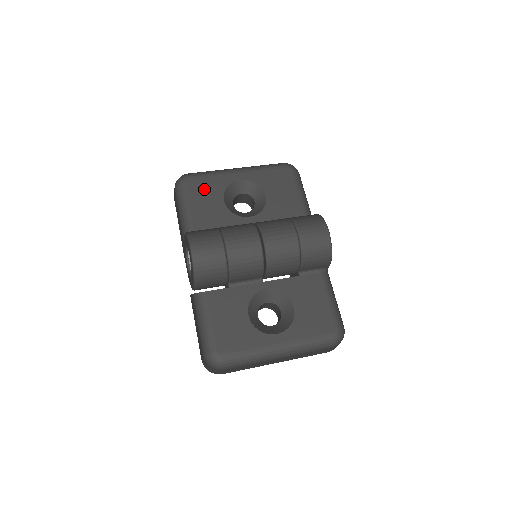
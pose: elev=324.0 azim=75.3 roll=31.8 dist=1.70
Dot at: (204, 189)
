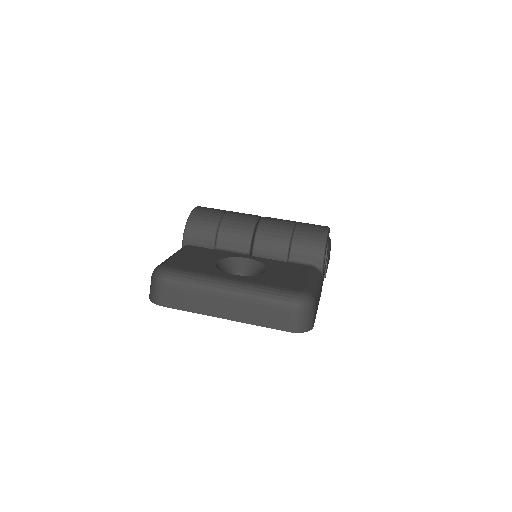
Dot at: occluded
